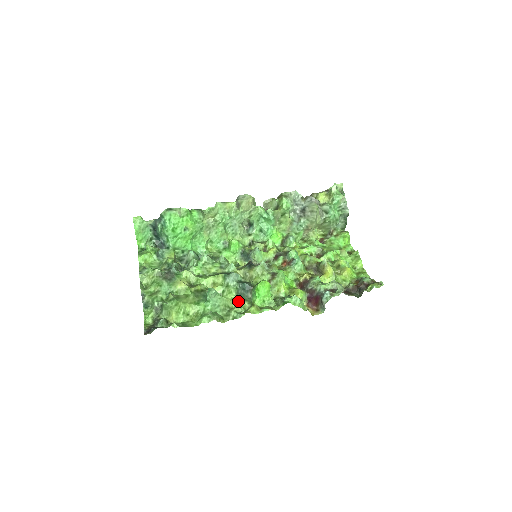
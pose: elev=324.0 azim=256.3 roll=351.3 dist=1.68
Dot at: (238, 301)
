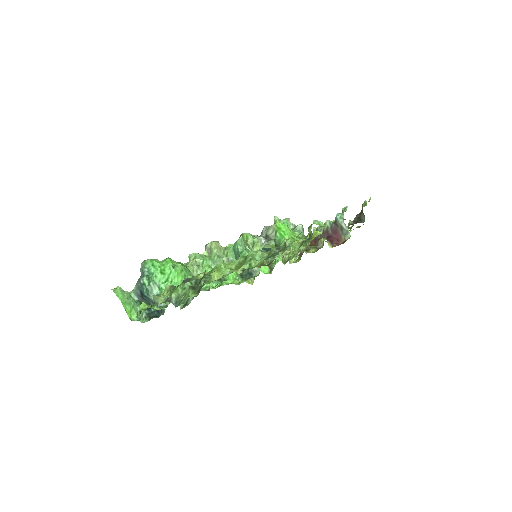
Dot at: occluded
